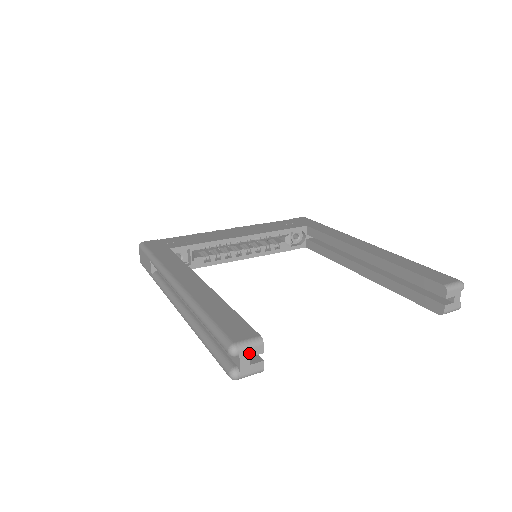
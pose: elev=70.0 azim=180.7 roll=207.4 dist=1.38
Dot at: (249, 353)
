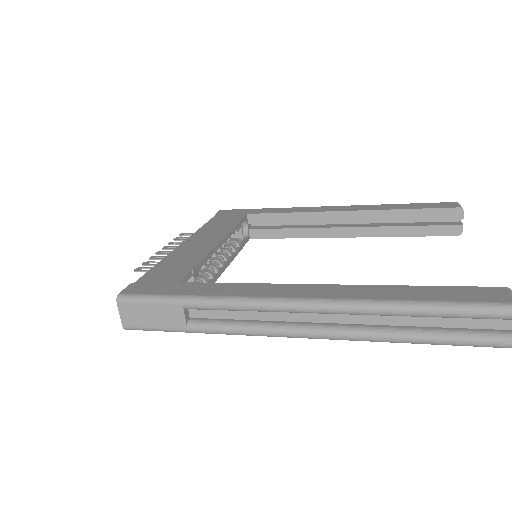
Dot at: out of frame
